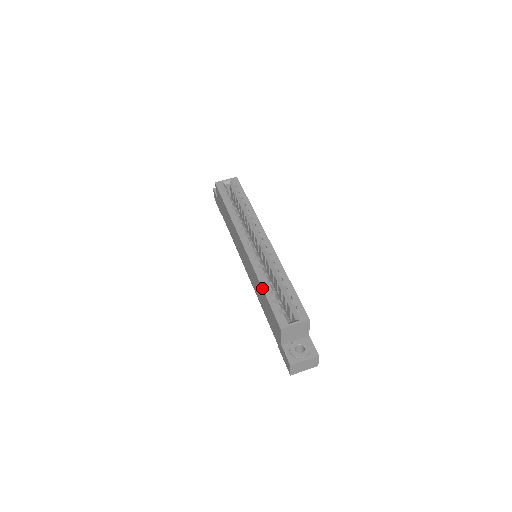
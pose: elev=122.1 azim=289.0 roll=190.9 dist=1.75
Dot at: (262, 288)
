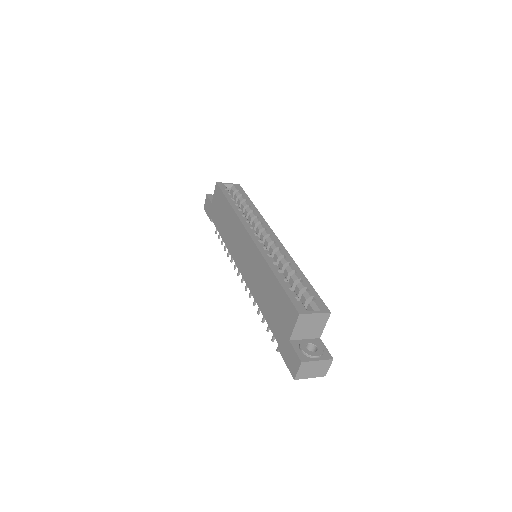
Dot at: (274, 274)
